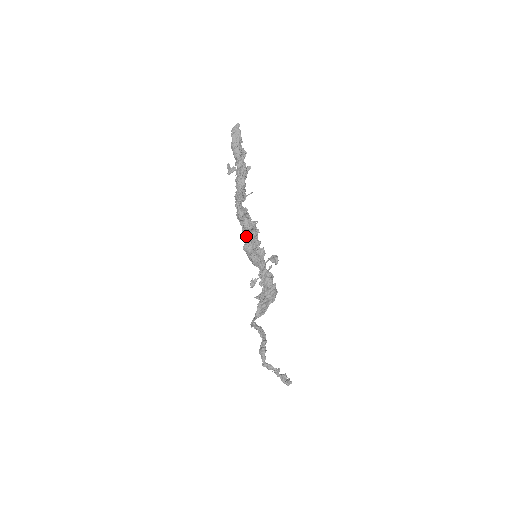
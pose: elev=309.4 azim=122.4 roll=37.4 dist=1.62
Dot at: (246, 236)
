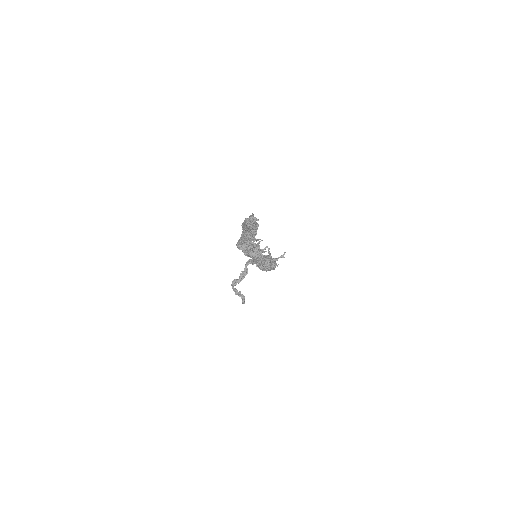
Dot at: occluded
